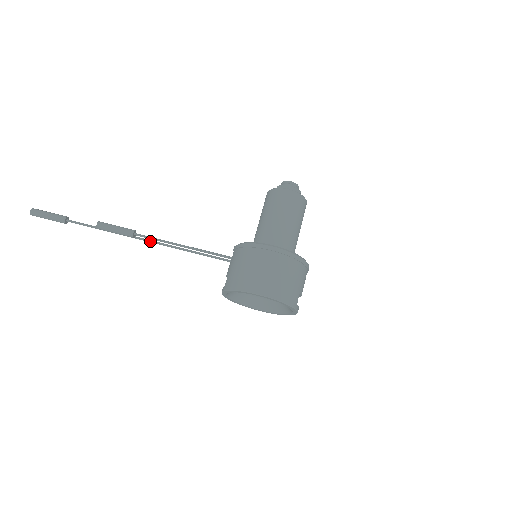
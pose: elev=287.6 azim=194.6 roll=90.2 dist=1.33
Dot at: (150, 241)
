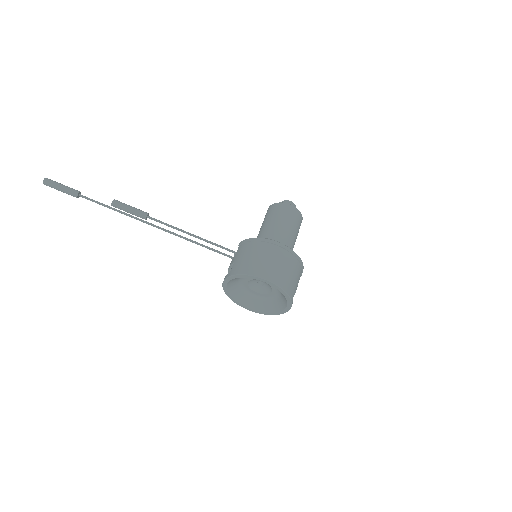
Dot at: (159, 227)
